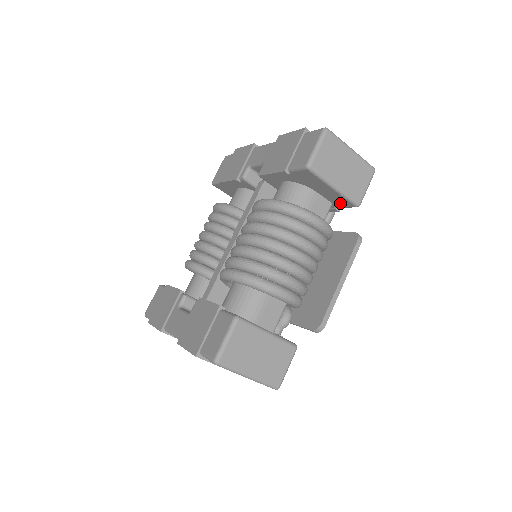
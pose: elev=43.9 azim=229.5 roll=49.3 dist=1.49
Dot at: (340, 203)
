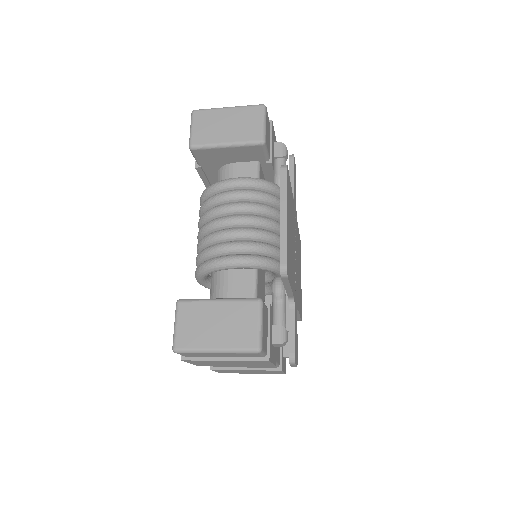
Dot at: (256, 154)
